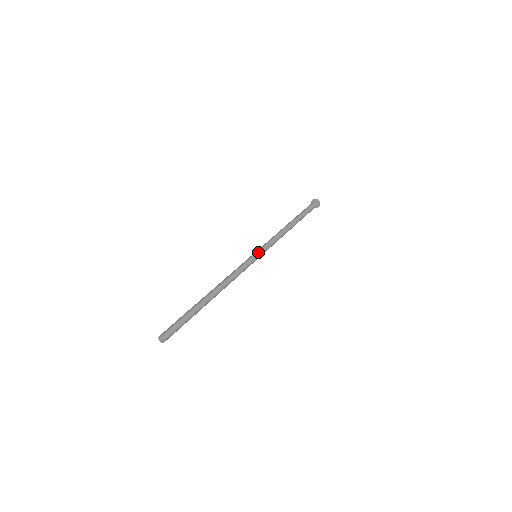
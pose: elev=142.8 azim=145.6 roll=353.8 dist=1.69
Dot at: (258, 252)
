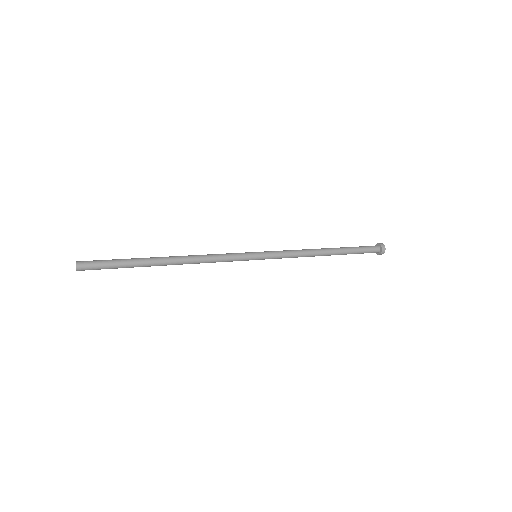
Dot at: (261, 253)
